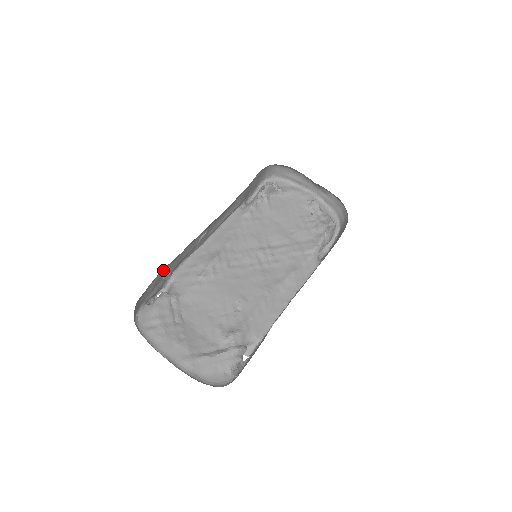
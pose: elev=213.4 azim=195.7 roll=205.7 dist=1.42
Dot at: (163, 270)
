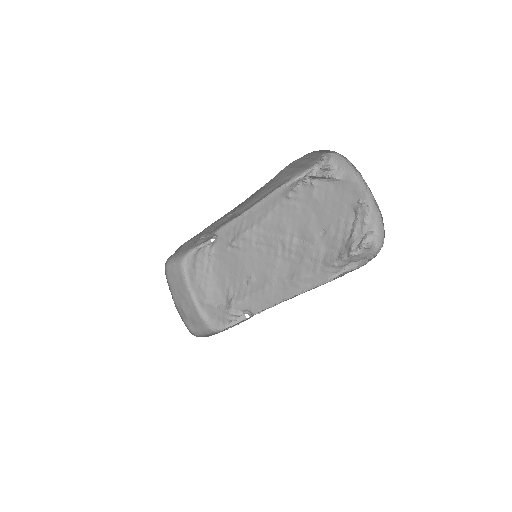
Dot at: (190, 239)
